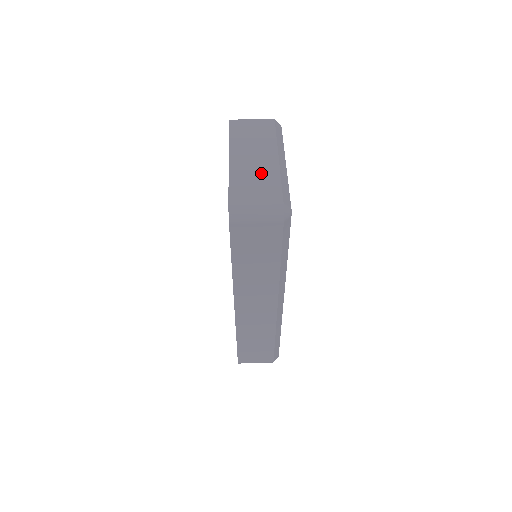
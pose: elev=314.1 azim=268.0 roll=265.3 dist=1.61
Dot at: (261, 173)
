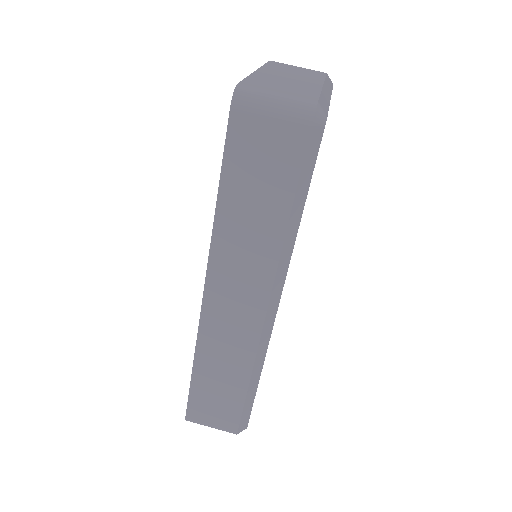
Dot at: (295, 84)
